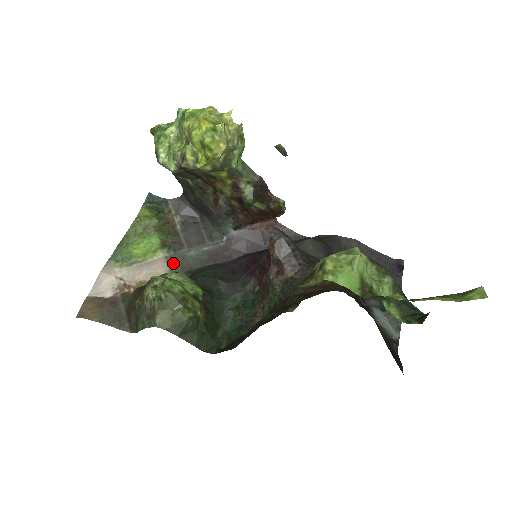
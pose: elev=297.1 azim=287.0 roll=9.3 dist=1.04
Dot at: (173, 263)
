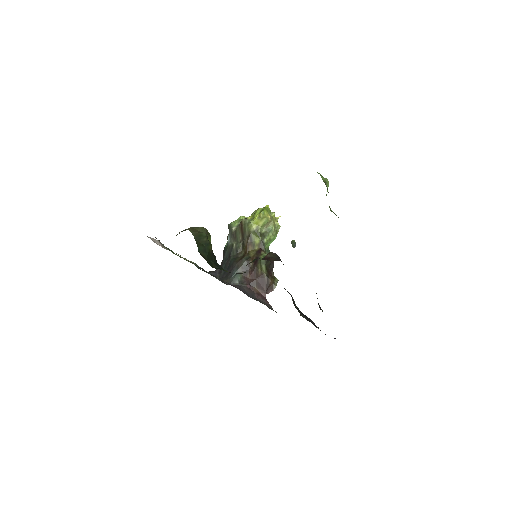
Dot at: occluded
